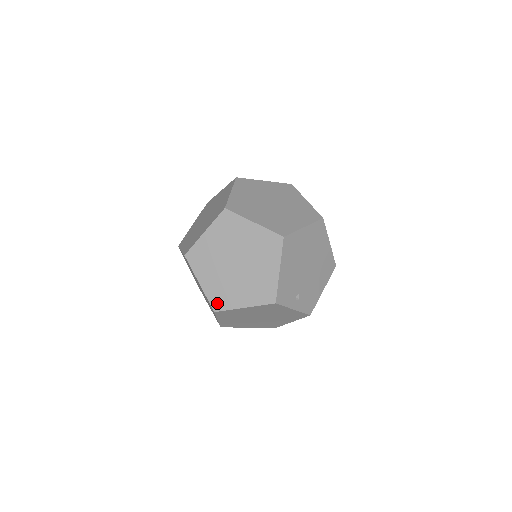
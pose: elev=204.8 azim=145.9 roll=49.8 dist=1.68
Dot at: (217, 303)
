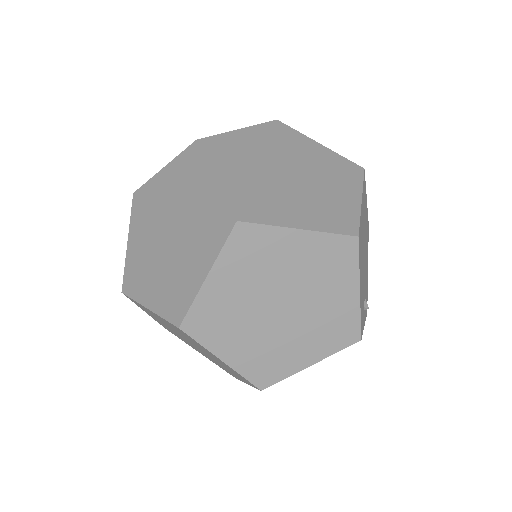
Dot at: (263, 377)
